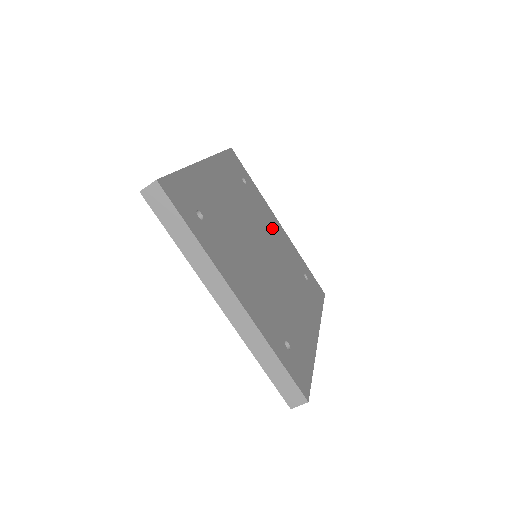
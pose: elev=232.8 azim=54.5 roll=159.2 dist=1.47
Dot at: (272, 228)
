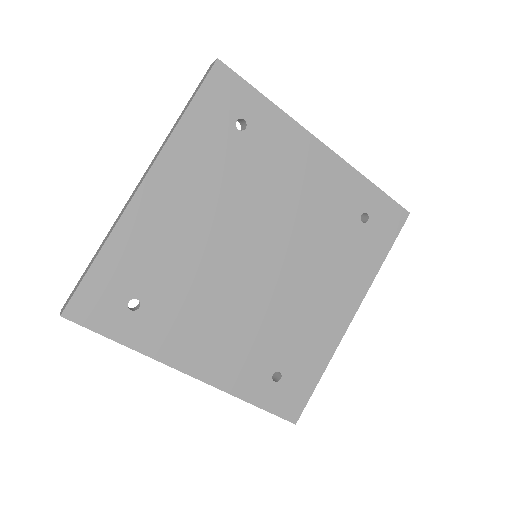
Dot at: (297, 179)
